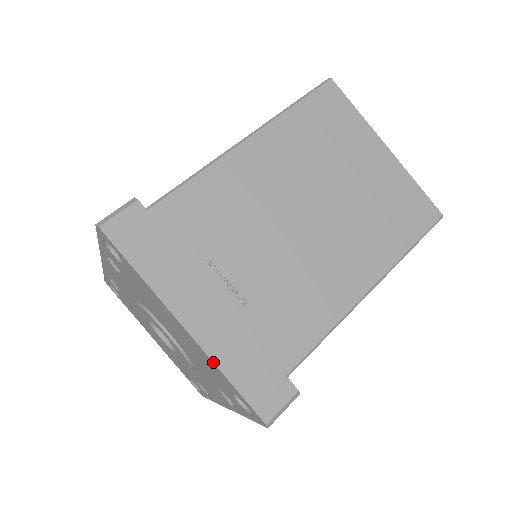
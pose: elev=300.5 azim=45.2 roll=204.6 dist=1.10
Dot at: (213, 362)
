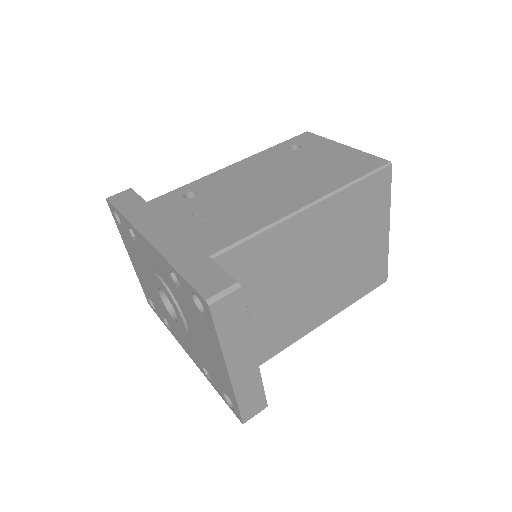
Dot at: (234, 392)
